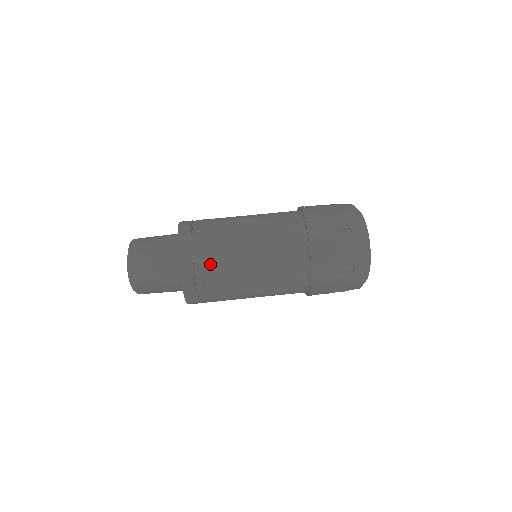
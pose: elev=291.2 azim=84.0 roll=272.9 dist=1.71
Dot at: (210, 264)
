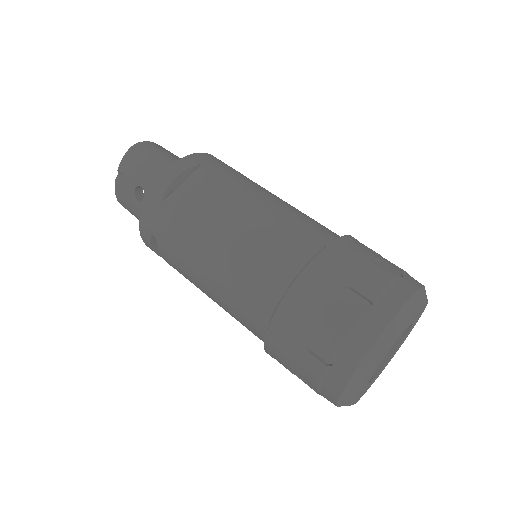
Dot at: (213, 176)
